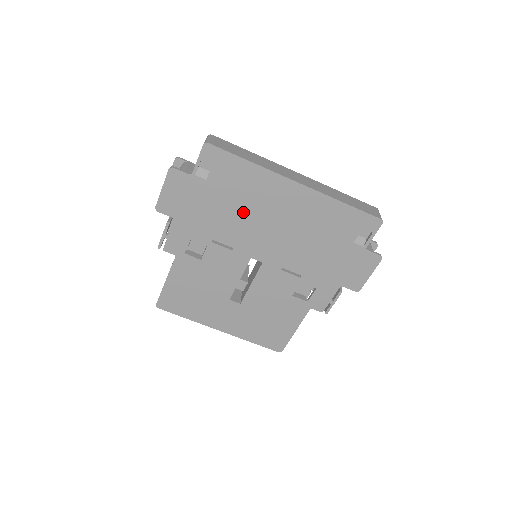
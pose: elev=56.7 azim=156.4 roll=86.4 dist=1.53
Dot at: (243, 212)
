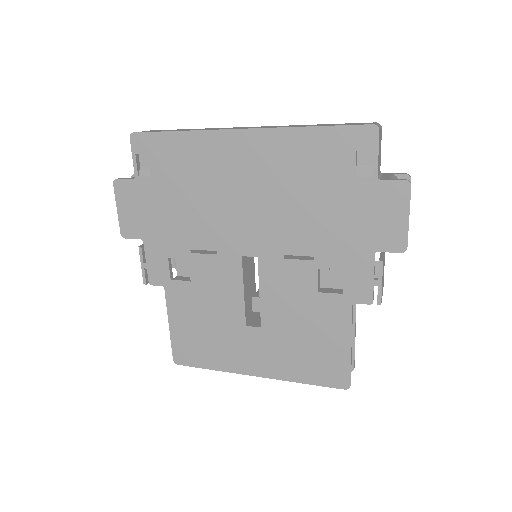
Dot at: (204, 198)
